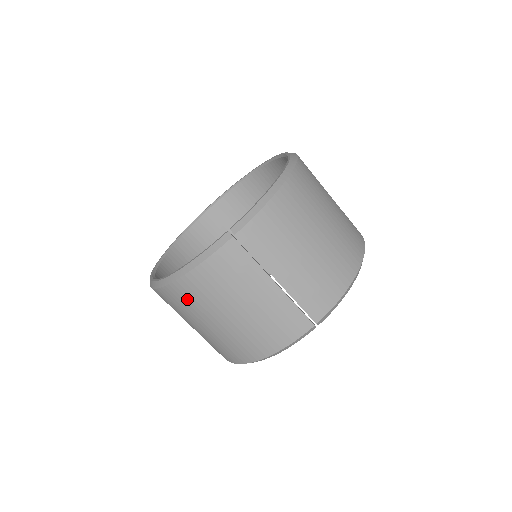
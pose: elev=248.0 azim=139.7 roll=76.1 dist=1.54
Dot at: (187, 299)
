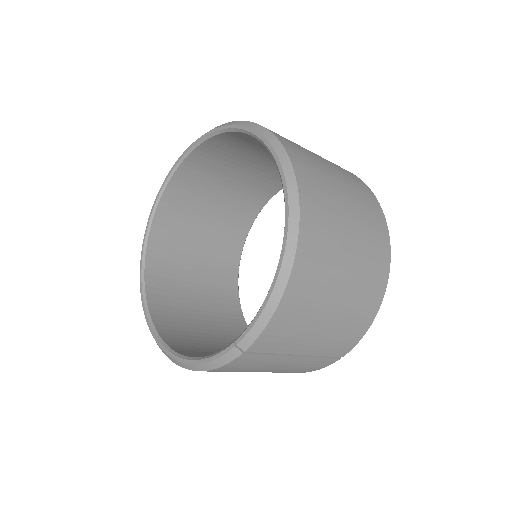
Dot at: occluded
